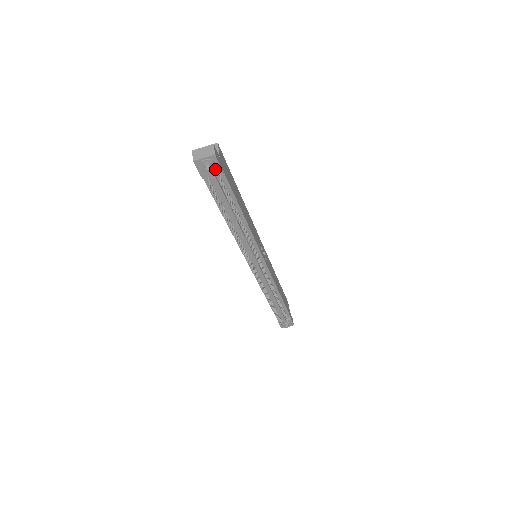
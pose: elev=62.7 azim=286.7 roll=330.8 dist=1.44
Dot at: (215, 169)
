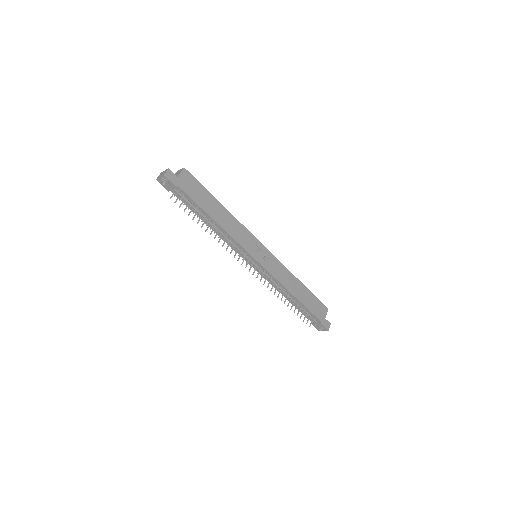
Dot at: (171, 185)
